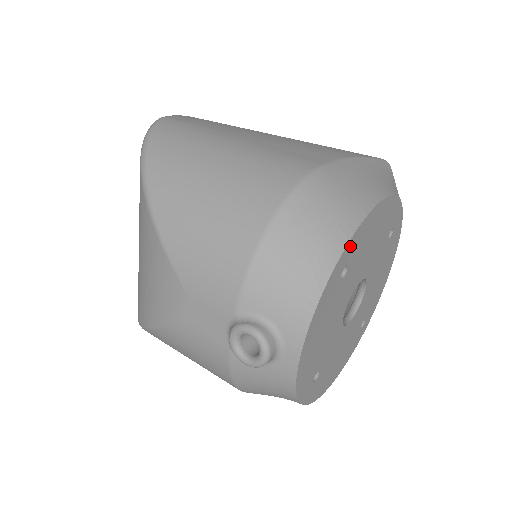
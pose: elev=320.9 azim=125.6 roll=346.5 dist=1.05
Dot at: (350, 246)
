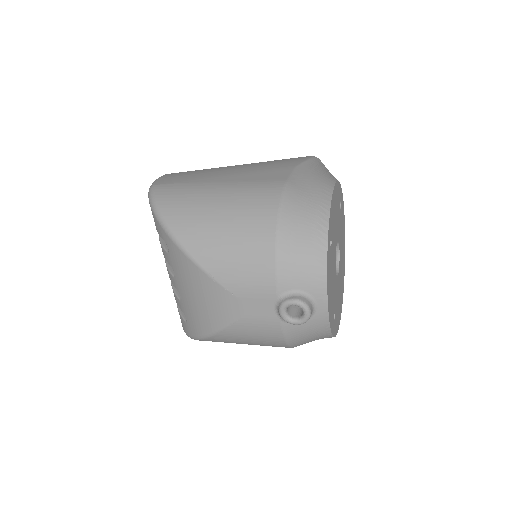
Dot at: (329, 225)
